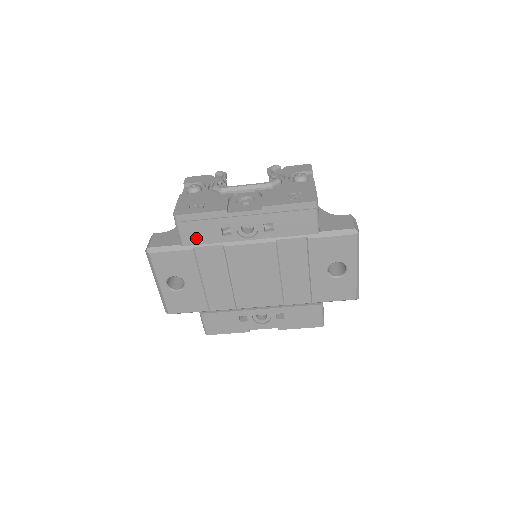
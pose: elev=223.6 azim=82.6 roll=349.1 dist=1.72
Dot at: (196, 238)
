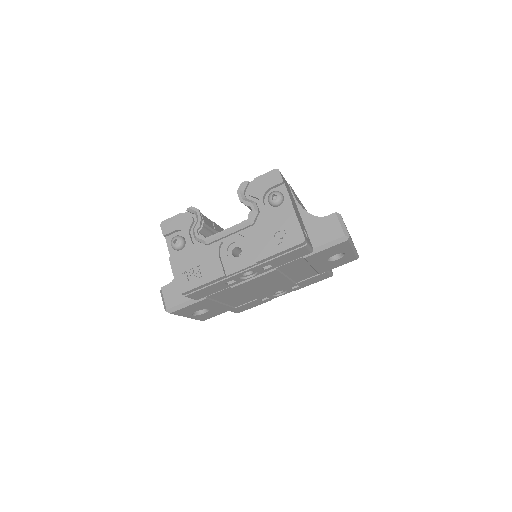
Dot at: (206, 294)
